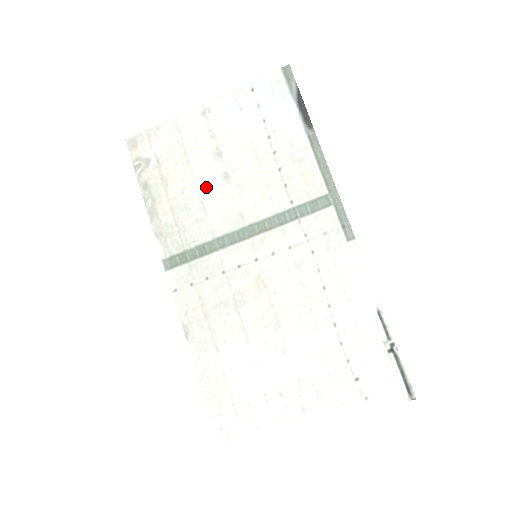
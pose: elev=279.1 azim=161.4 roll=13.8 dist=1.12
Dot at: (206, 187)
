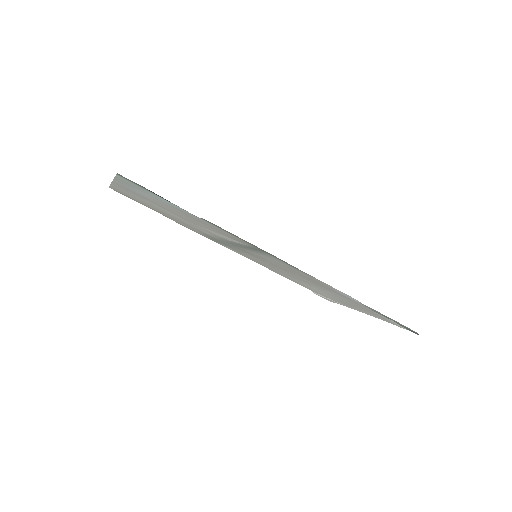
Dot at: (184, 221)
